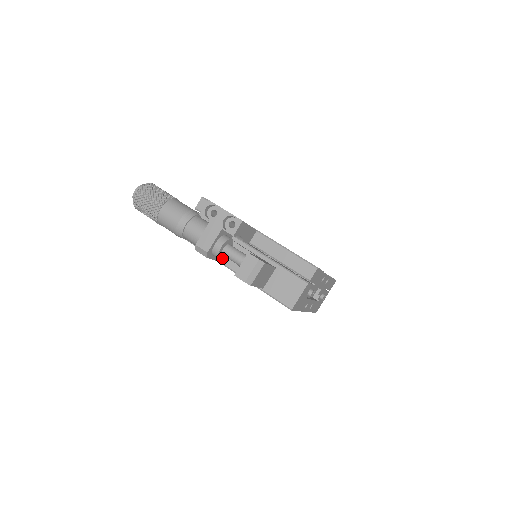
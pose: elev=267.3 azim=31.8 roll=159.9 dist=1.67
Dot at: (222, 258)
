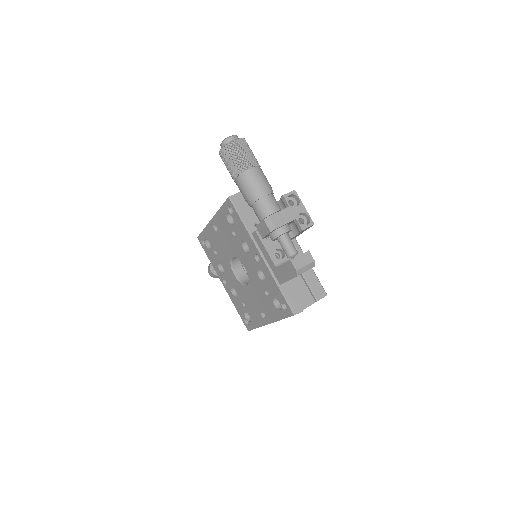
Dot at: (273, 240)
